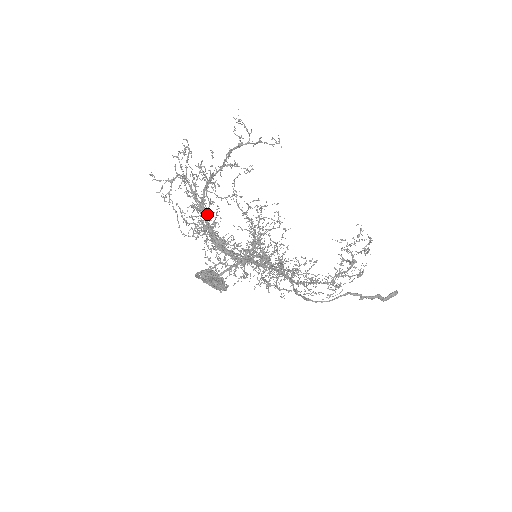
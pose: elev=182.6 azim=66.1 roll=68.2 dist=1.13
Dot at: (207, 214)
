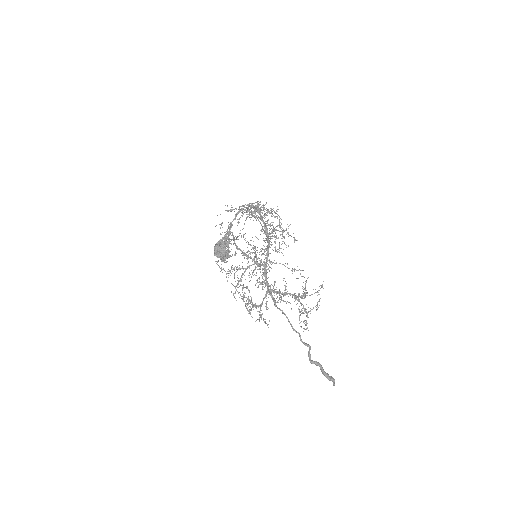
Dot at: occluded
